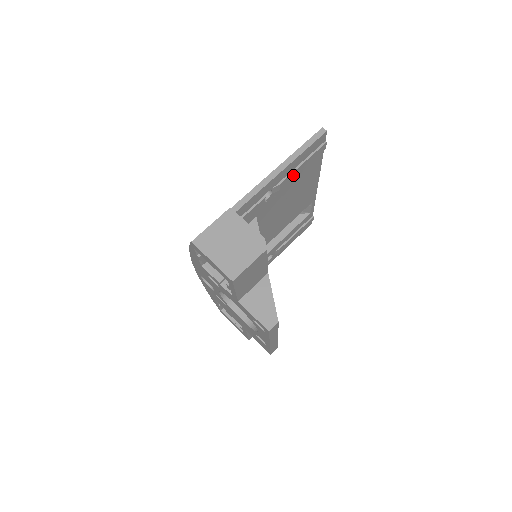
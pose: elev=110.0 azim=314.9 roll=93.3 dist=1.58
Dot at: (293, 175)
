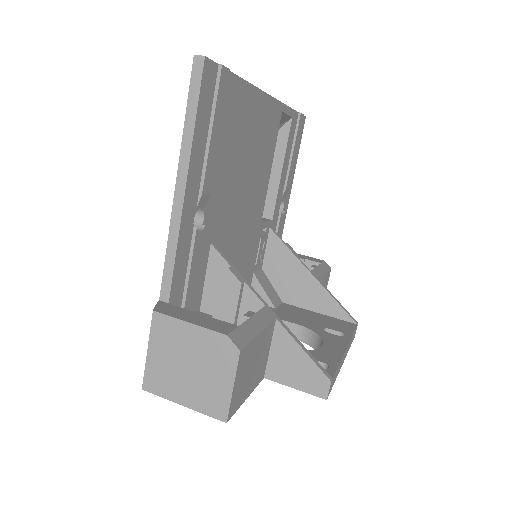
Dot at: (211, 160)
